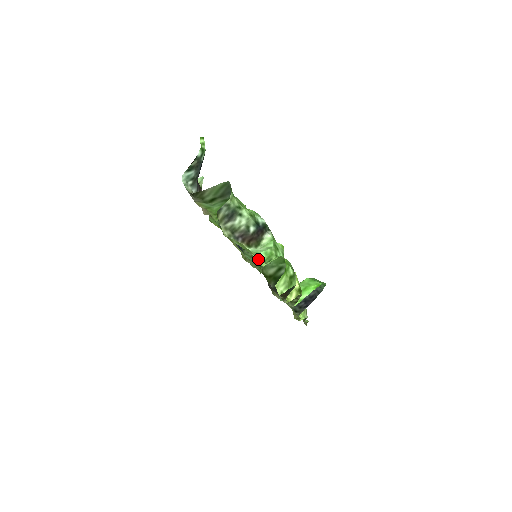
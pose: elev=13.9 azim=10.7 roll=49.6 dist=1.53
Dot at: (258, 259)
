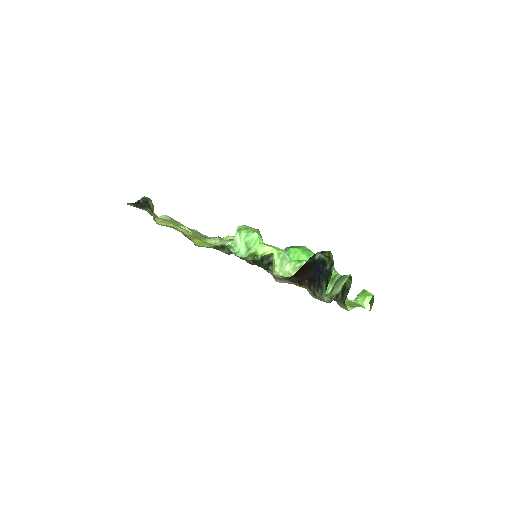
Dot at: (356, 303)
